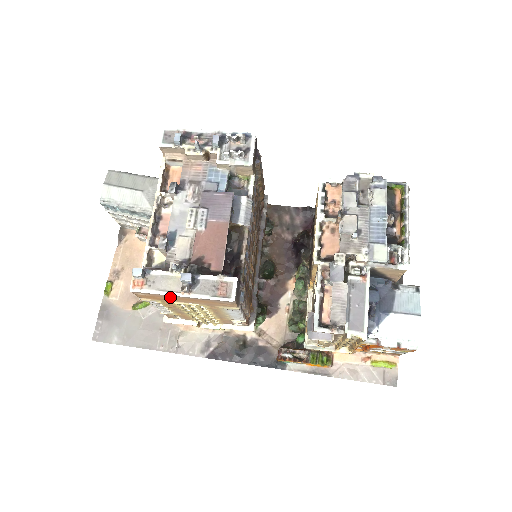
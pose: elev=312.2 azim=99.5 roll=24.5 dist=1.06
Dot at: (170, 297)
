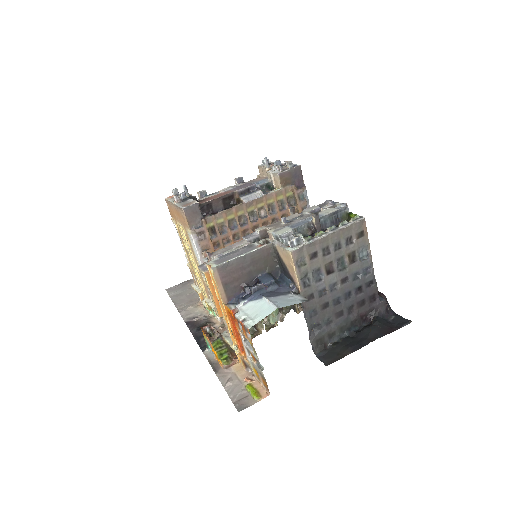
Dot at: (173, 209)
